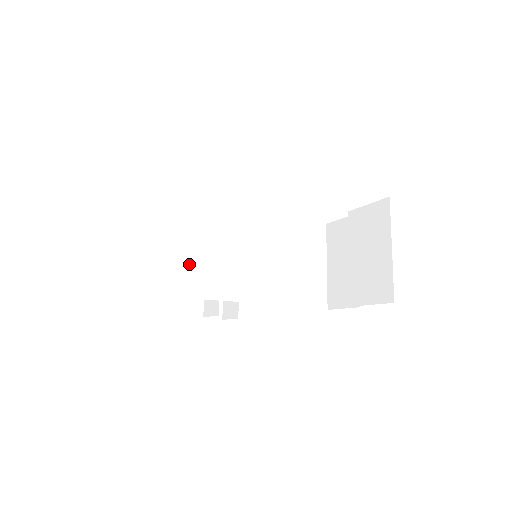
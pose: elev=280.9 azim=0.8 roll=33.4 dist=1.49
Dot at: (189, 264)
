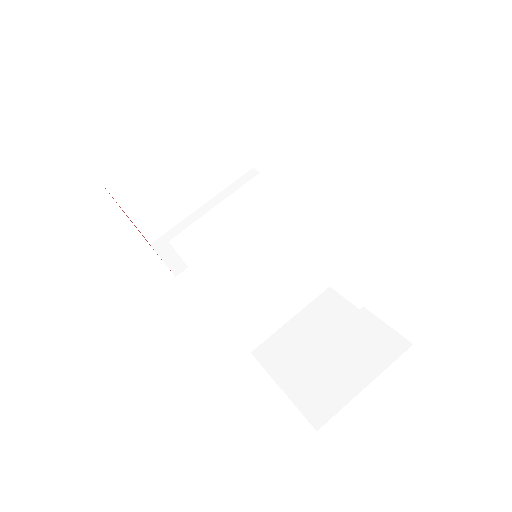
Dot at: (190, 183)
